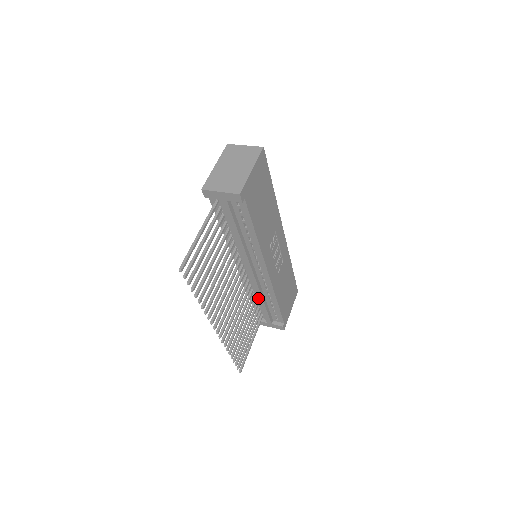
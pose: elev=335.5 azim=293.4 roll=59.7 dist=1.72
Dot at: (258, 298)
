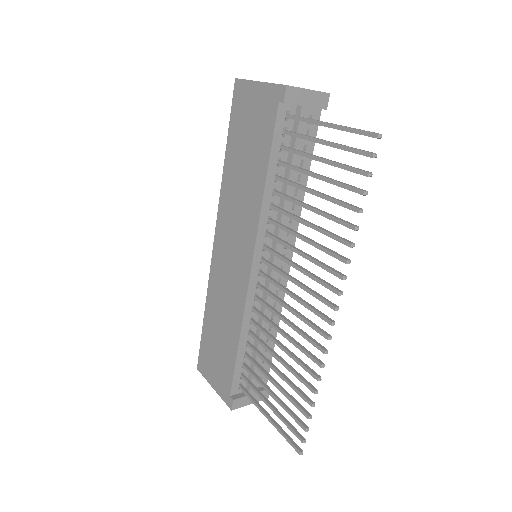
Dot at: occluded
